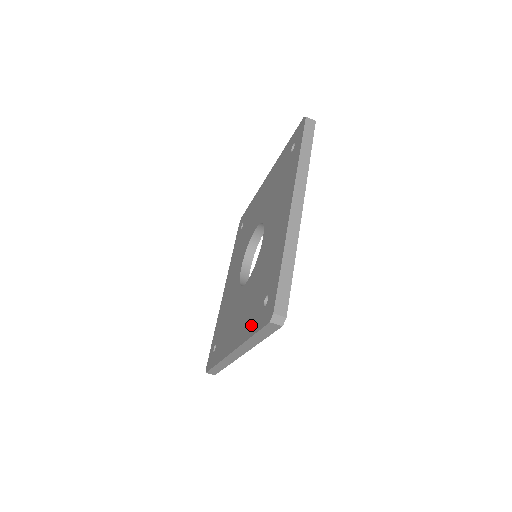
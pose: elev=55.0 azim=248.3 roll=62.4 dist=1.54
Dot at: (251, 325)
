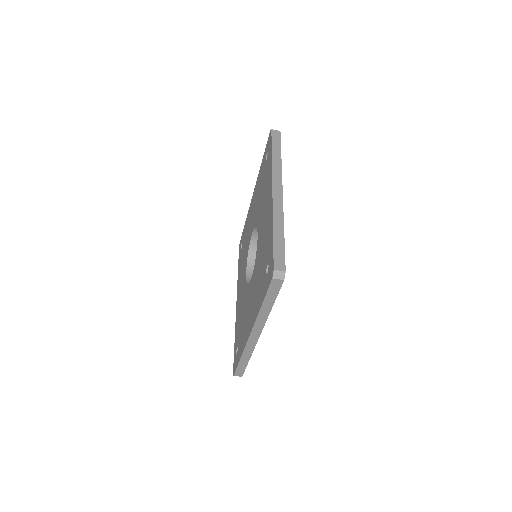
Dot at: (260, 297)
